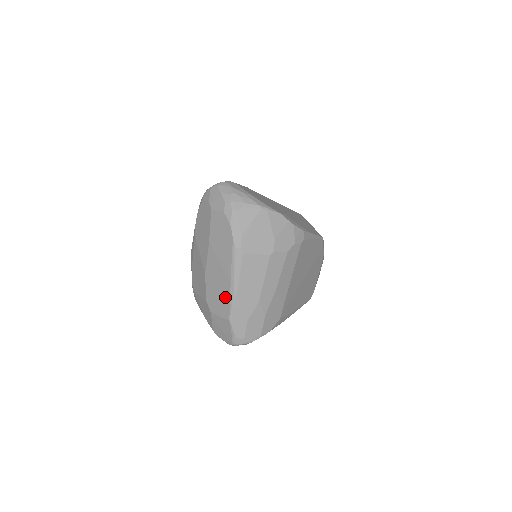
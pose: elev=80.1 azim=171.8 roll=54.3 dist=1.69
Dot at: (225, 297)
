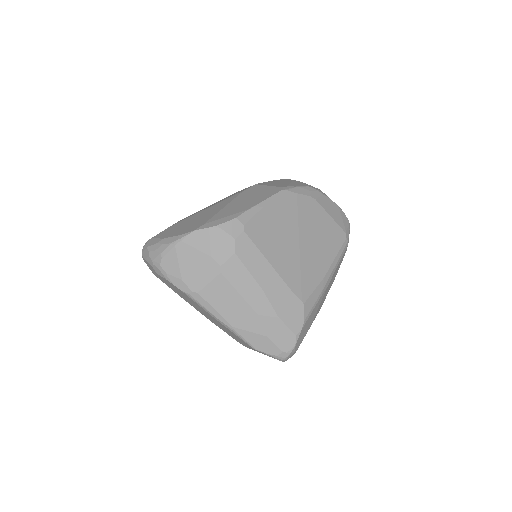
Dot at: (232, 333)
